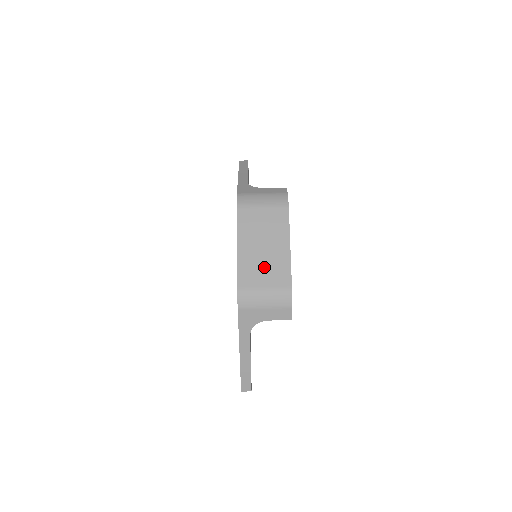
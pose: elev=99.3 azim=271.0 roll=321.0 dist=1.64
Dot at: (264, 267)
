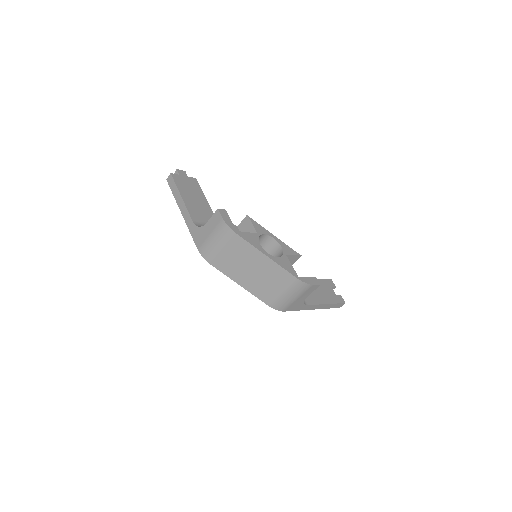
Dot at: (268, 282)
